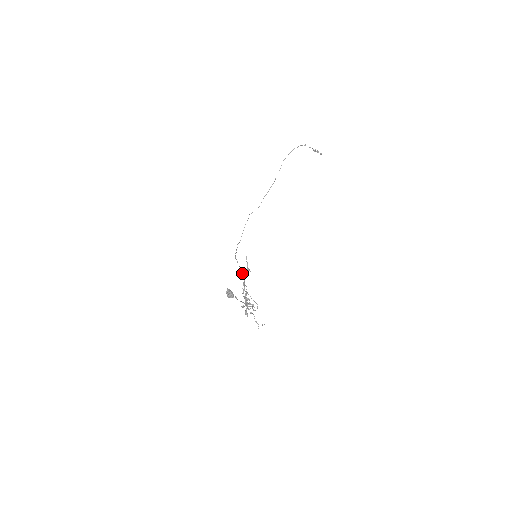
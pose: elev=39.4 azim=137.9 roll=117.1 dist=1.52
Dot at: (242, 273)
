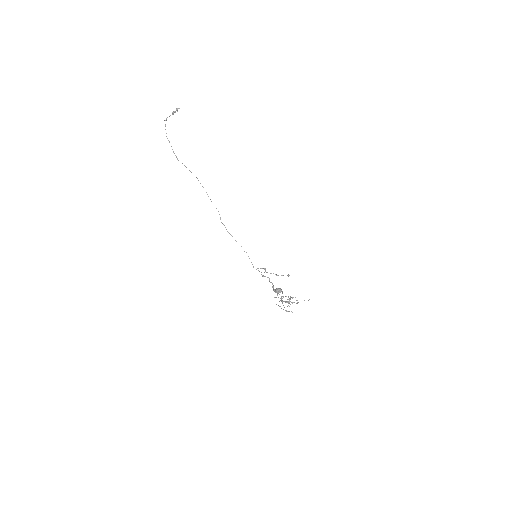
Dot at: occluded
